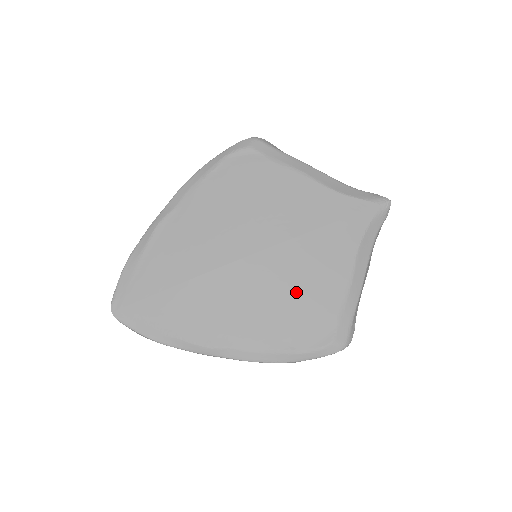
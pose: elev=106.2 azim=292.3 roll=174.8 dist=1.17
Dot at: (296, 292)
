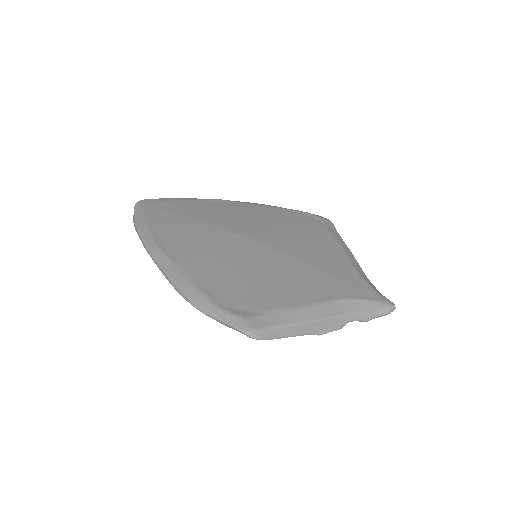
Dot at: (257, 276)
